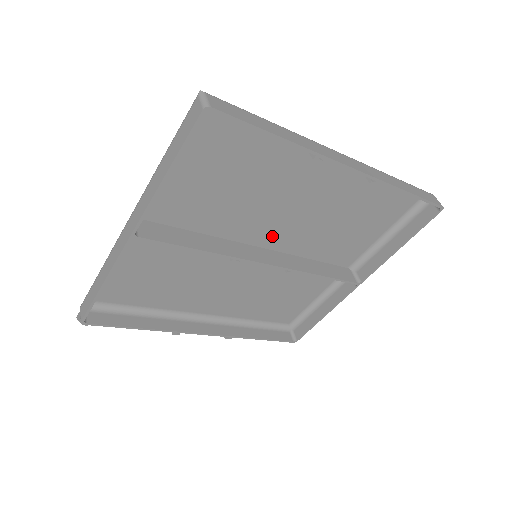
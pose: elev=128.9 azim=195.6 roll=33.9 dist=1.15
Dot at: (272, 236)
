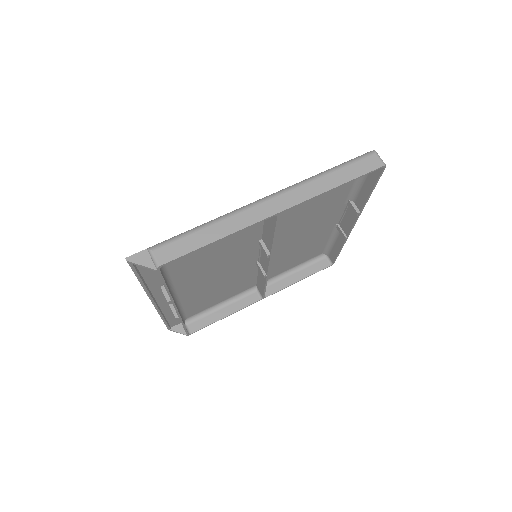
Dot at: (274, 246)
